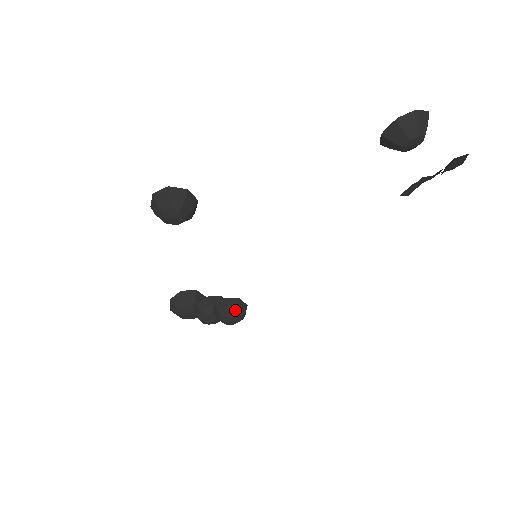
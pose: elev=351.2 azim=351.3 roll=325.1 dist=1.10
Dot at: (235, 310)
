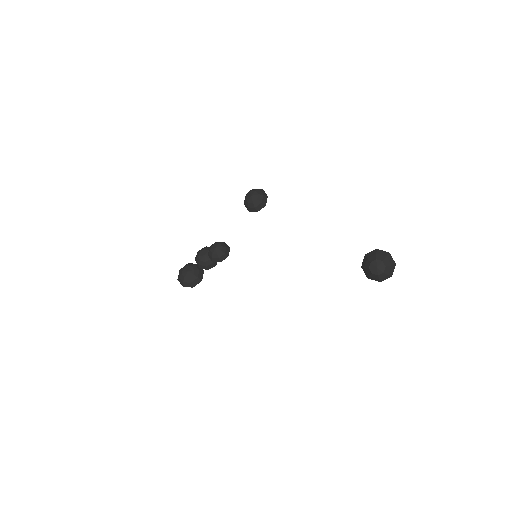
Dot at: (223, 246)
